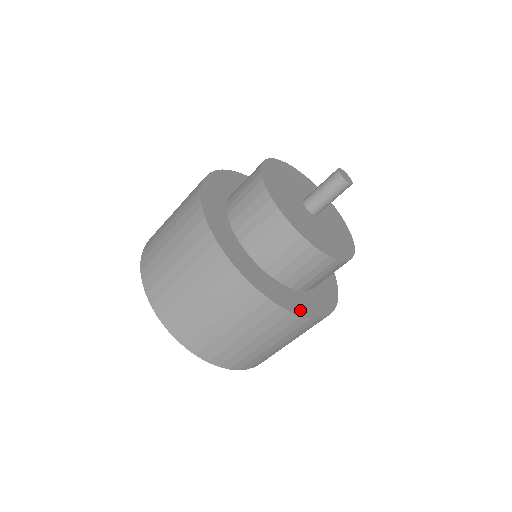
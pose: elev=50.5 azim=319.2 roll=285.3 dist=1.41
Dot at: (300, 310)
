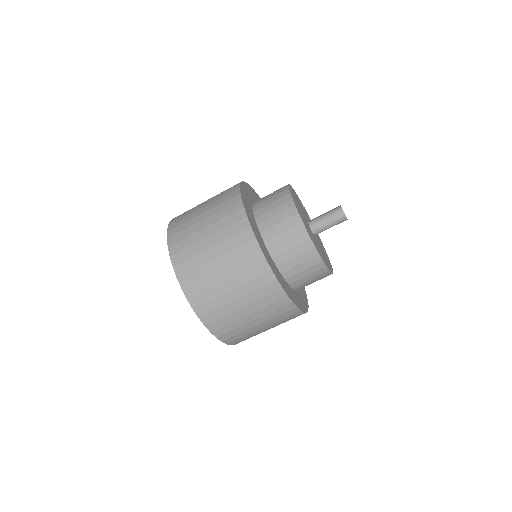
Dot at: (299, 306)
